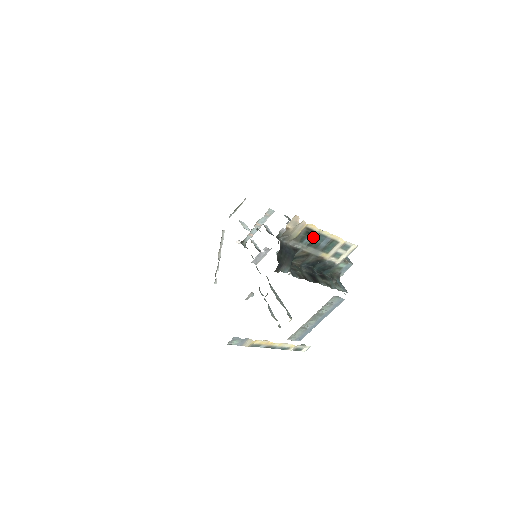
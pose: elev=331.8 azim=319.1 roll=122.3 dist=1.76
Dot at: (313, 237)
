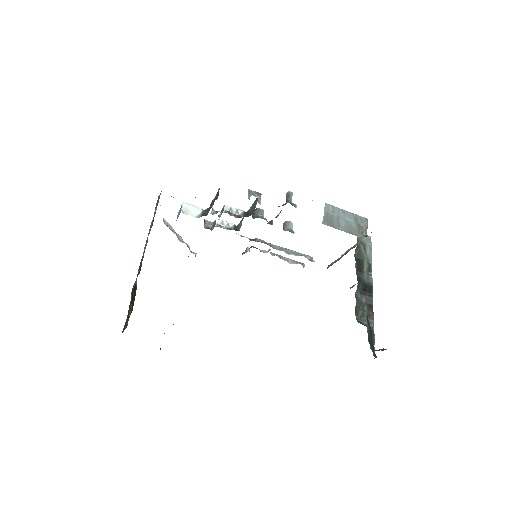
Dot at: occluded
